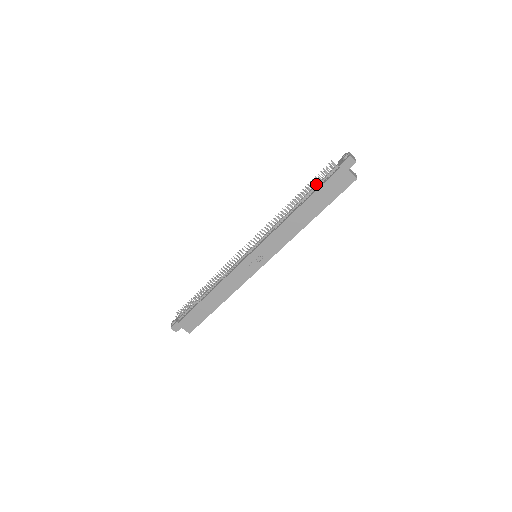
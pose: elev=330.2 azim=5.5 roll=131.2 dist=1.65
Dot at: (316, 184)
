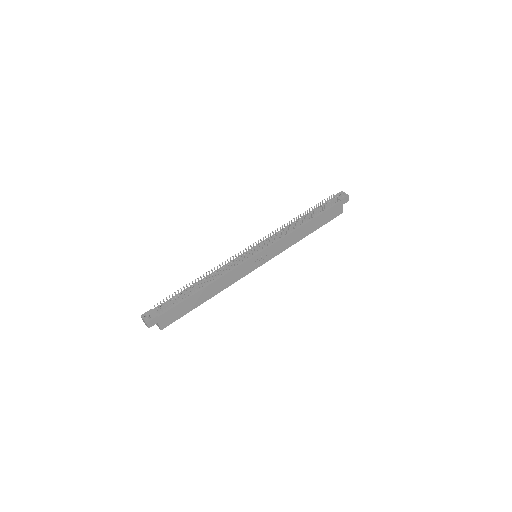
Dot at: (323, 208)
